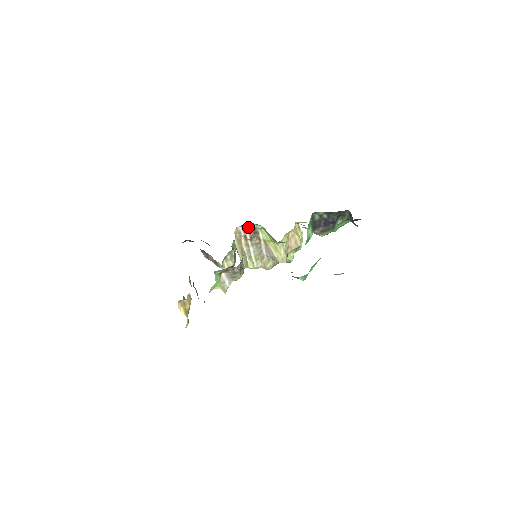
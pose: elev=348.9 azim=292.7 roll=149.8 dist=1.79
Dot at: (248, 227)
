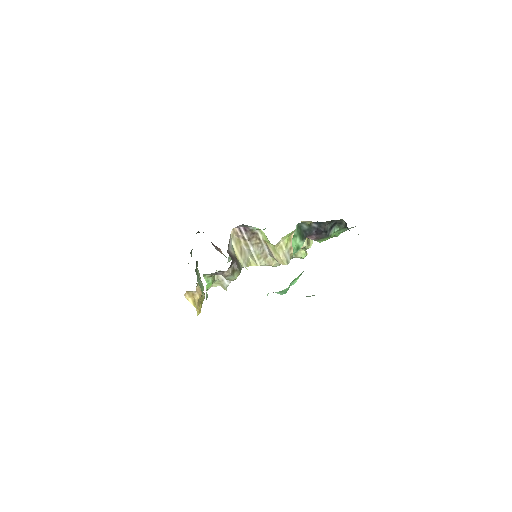
Dot at: (244, 228)
